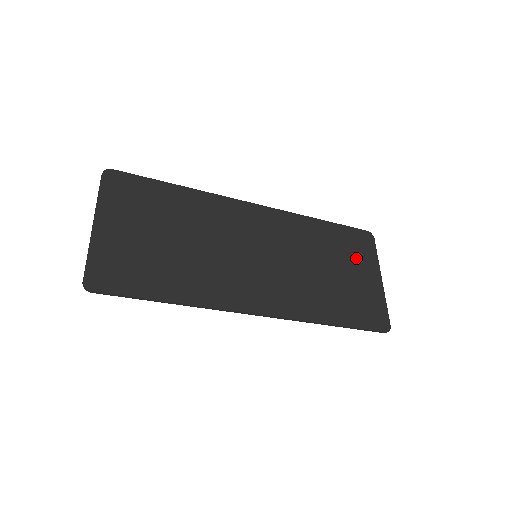
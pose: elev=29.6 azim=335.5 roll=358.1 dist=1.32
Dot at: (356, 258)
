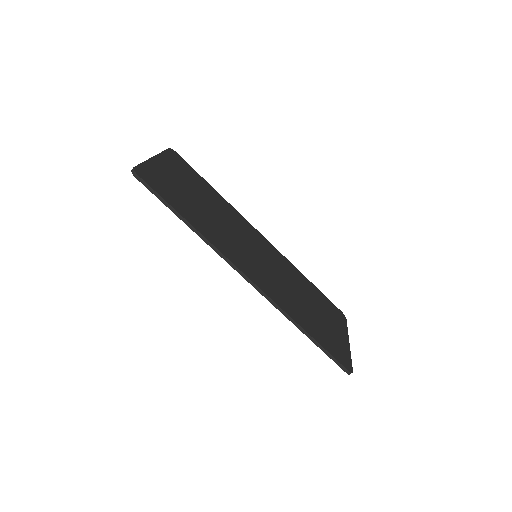
Dot at: (331, 316)
